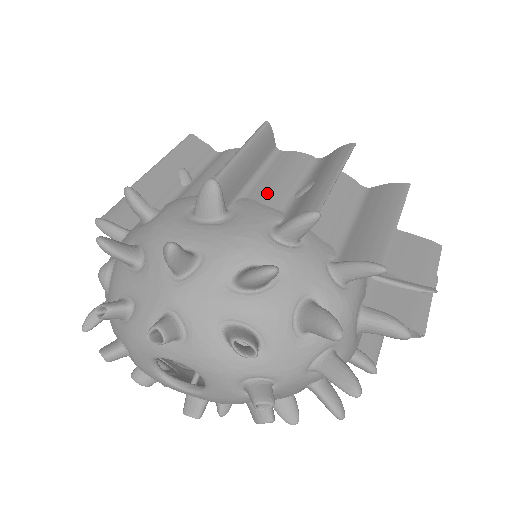
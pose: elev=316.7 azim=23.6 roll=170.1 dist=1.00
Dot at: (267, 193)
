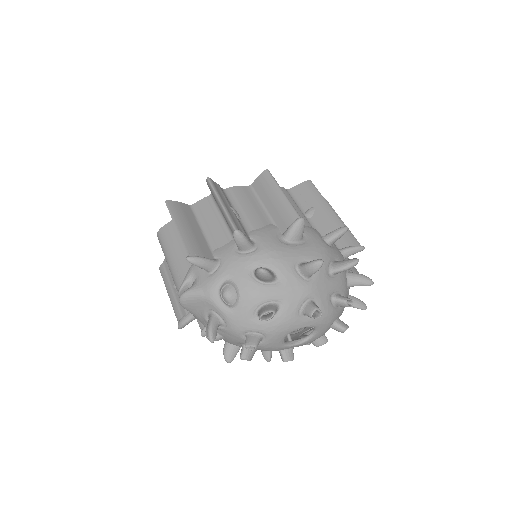
Dot at: occluded
